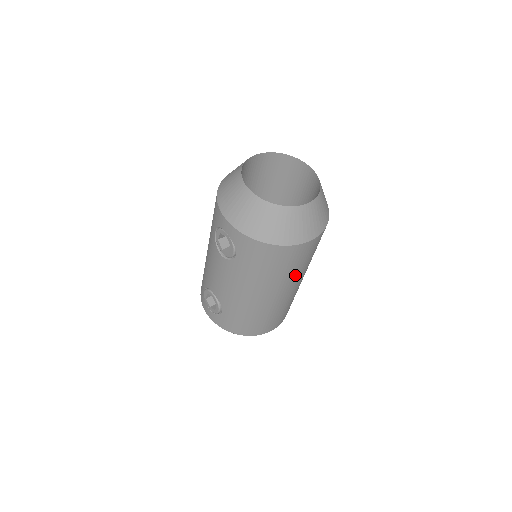
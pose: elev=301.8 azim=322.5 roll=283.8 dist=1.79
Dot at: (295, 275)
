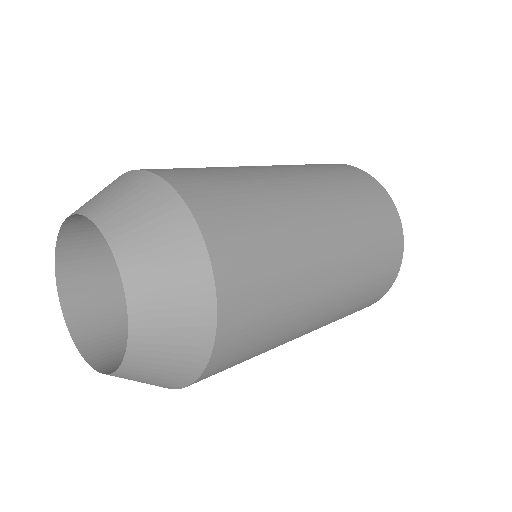
Dot at: occluded
